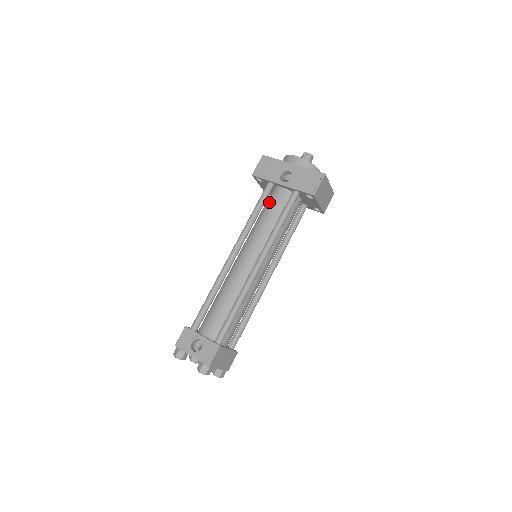
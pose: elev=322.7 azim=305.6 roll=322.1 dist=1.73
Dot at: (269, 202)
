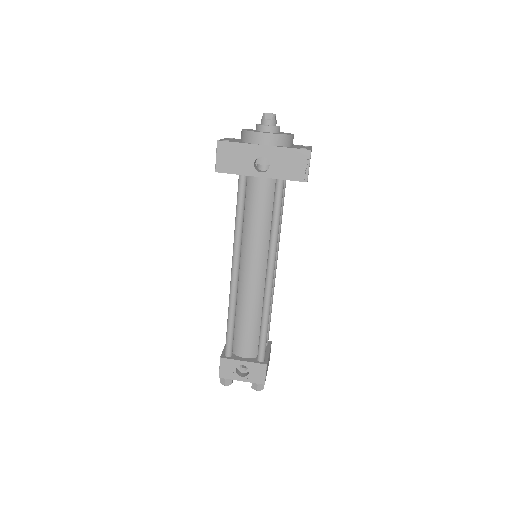
Dot at: (251, 198)
